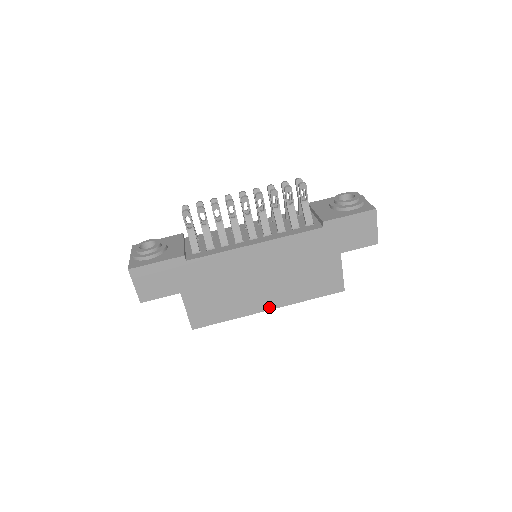
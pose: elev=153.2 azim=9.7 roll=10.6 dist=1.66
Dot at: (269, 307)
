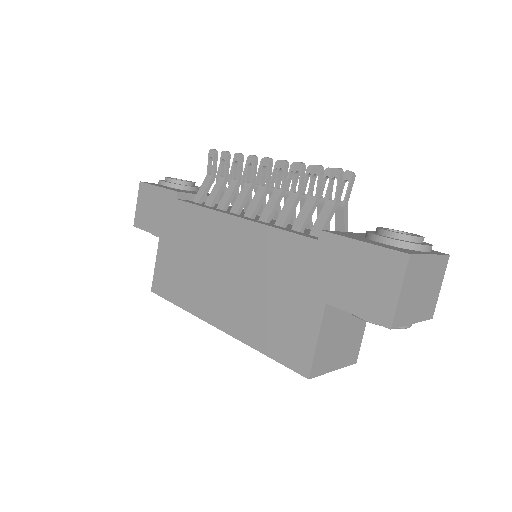
Dot at: (218, 323)
